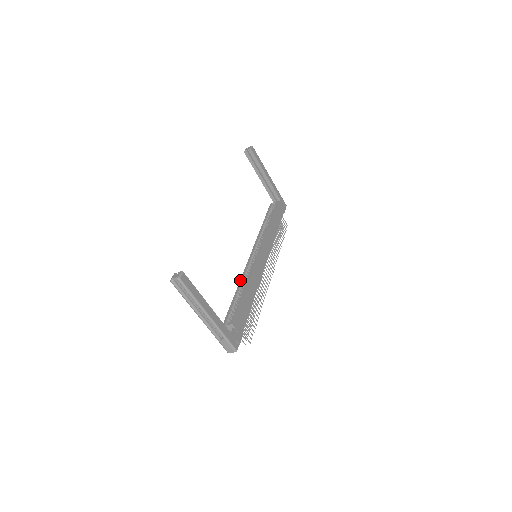
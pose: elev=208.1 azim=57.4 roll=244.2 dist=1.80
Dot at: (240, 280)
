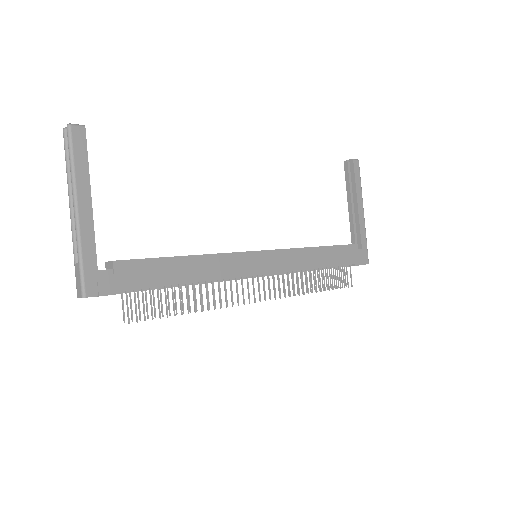
Dot at: occluded
